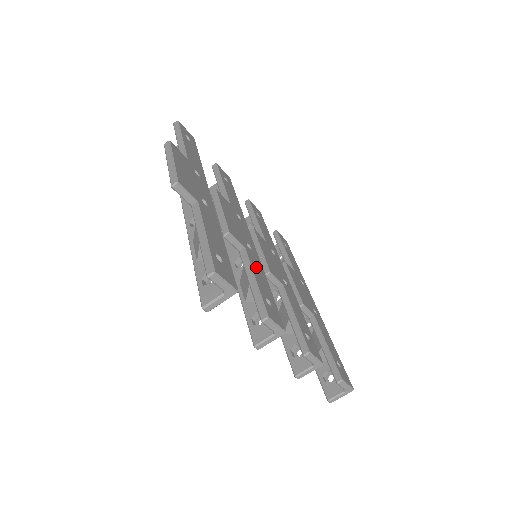
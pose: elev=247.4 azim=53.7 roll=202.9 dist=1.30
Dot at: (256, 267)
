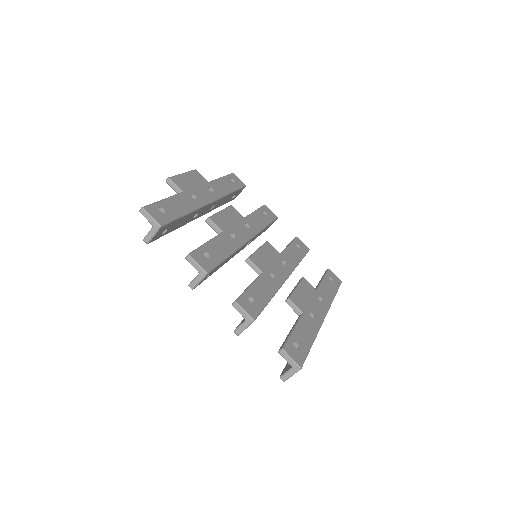
Dot at: (223, 243)
